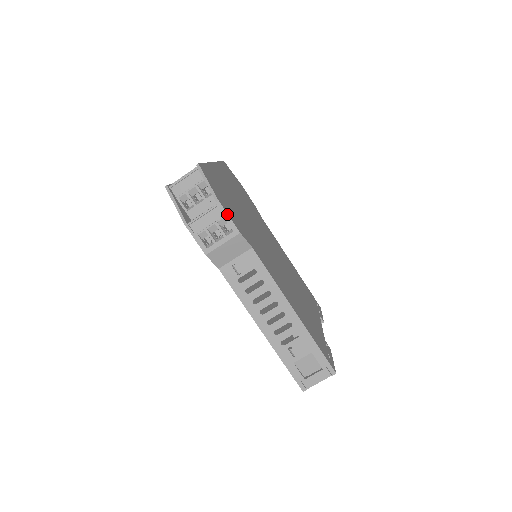
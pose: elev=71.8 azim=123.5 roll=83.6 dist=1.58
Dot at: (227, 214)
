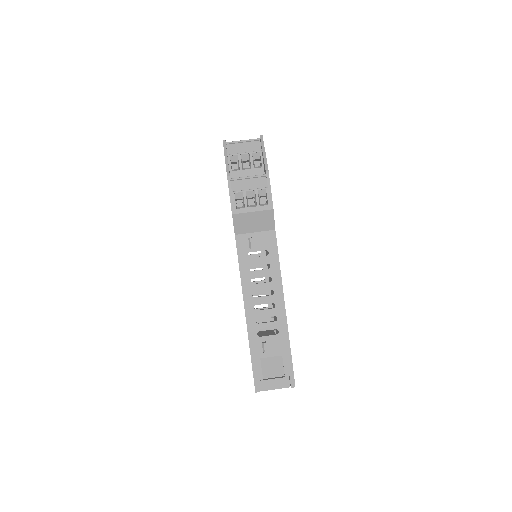
Dot at: (270, 187)
